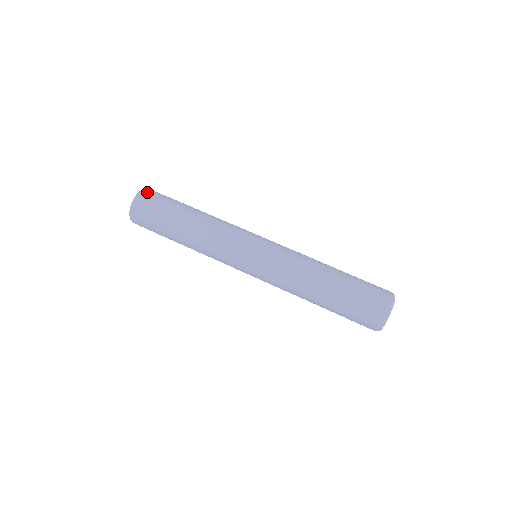
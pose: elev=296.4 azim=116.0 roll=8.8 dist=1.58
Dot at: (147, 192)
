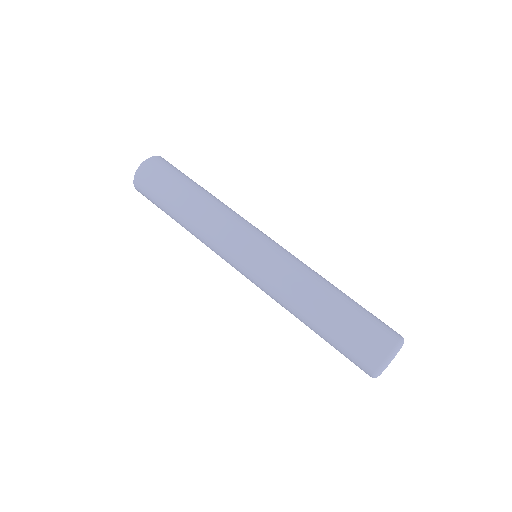
Dot at: (146, 167)
